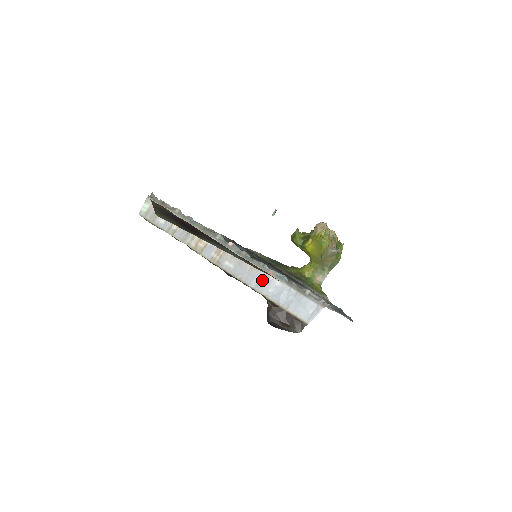
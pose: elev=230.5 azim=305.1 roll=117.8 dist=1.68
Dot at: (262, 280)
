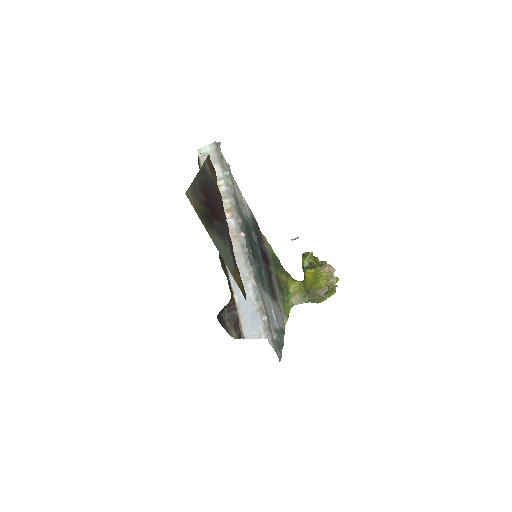
Dot at: (242, 281)
